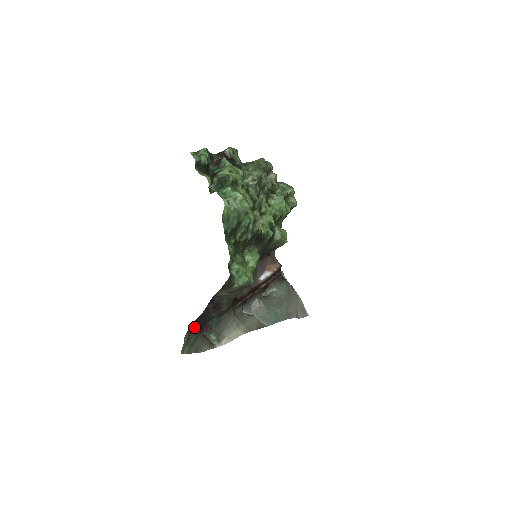
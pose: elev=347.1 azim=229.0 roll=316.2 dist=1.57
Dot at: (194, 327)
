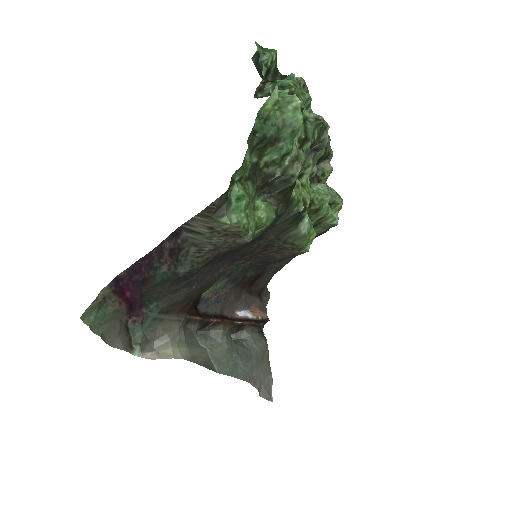
Dot at: (123, 282)
